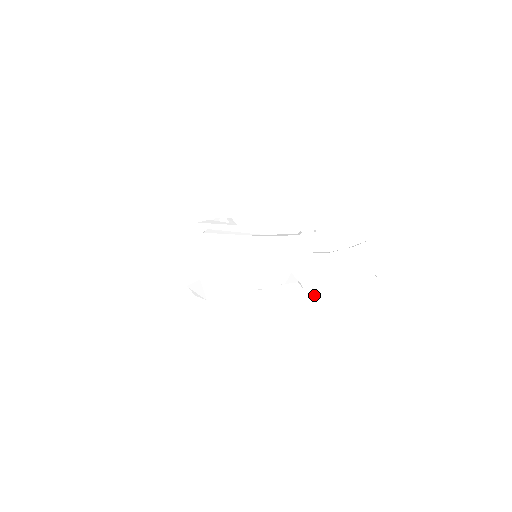
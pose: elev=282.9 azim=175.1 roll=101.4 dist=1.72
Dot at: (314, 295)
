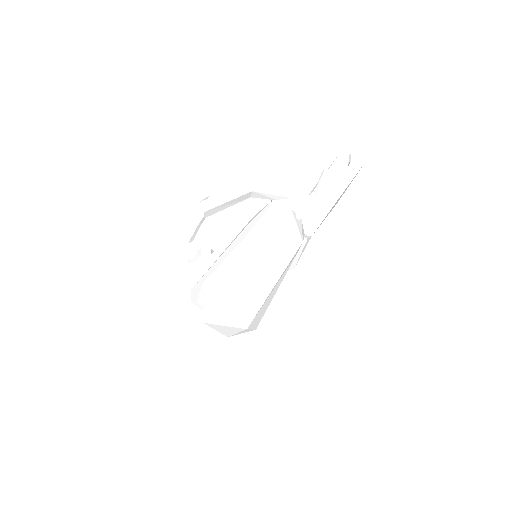
Dot at: (321, 231)
